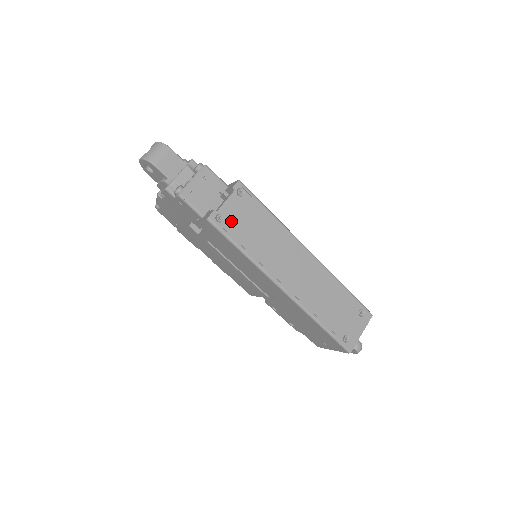
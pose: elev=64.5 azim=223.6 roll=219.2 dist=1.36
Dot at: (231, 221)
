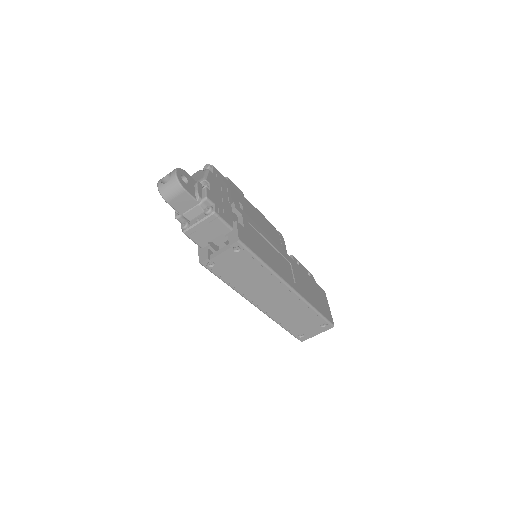
Dot at: (221, 266)
